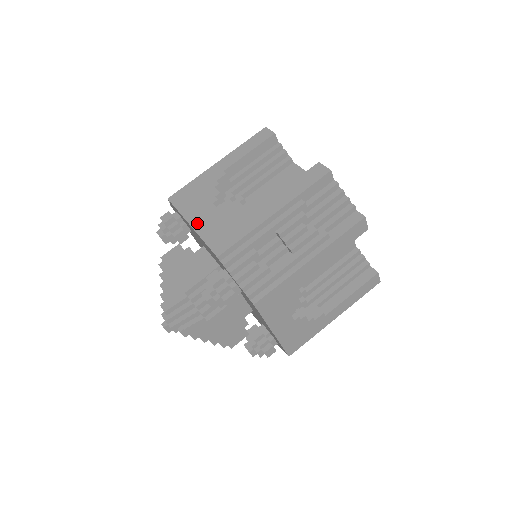
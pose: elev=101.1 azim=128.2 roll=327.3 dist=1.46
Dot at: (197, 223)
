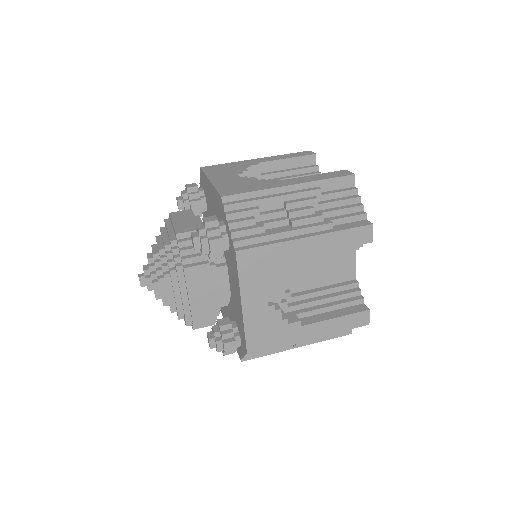
Dot at: (216, 180)
